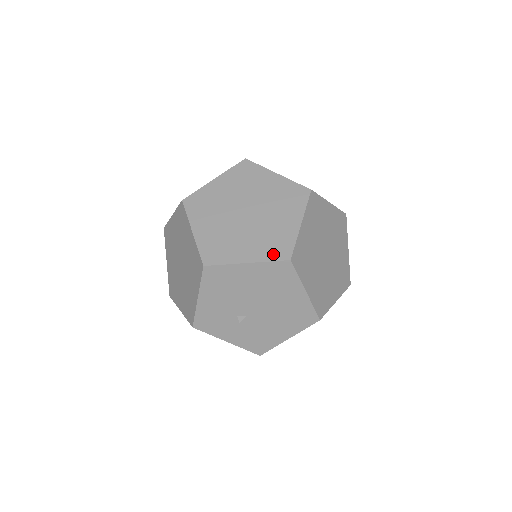
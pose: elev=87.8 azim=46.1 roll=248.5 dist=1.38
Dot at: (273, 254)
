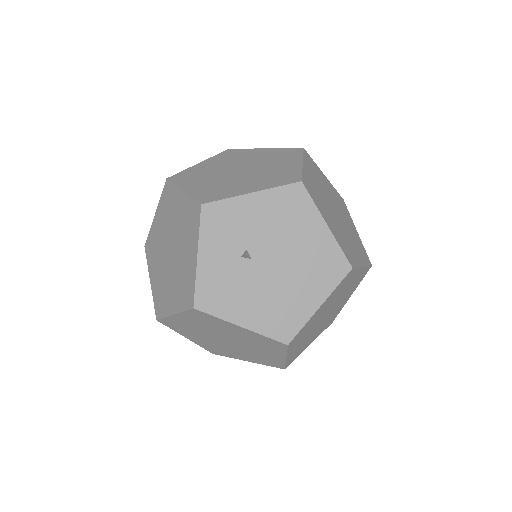
Dot at: (344, 249)
